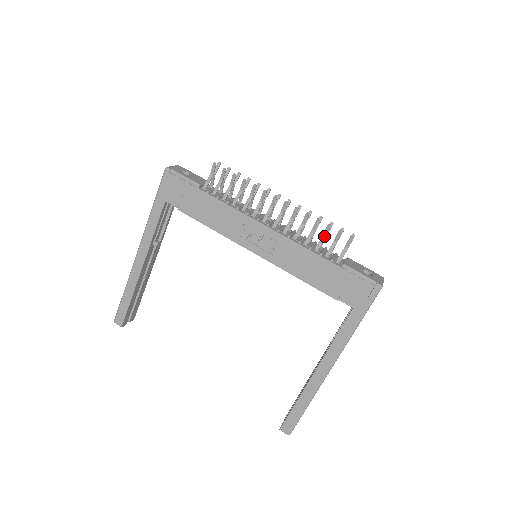
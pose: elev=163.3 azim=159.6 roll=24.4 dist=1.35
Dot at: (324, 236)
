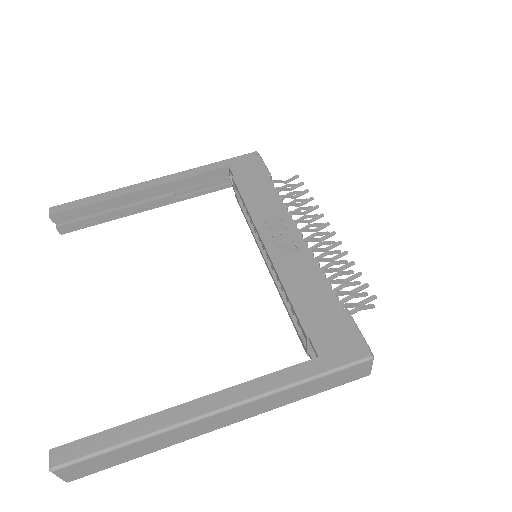
Dot at: (345, 281)
